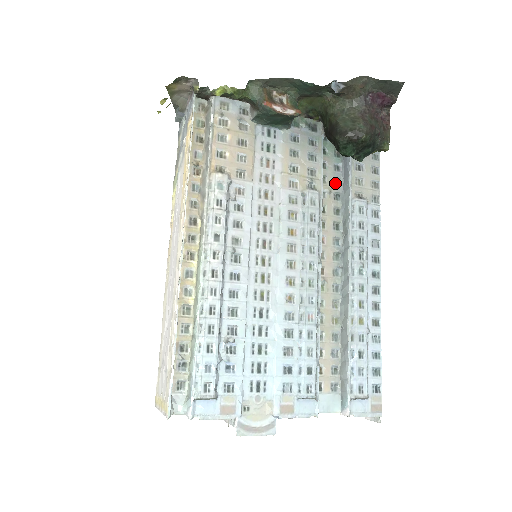
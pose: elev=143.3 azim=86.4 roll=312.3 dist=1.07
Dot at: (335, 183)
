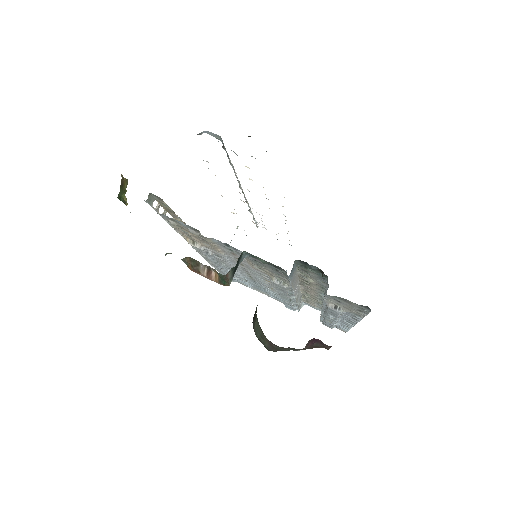
Dot at: (320, 281)
